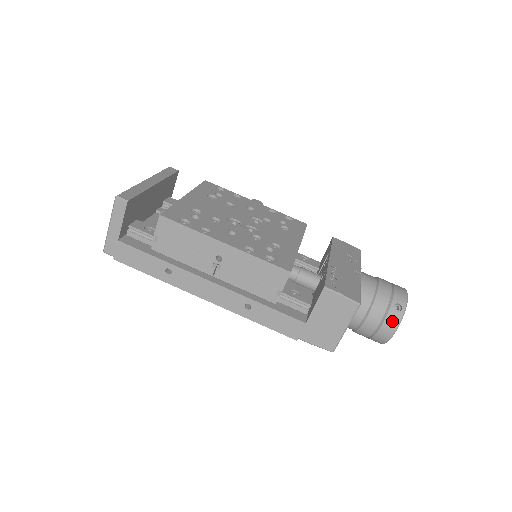
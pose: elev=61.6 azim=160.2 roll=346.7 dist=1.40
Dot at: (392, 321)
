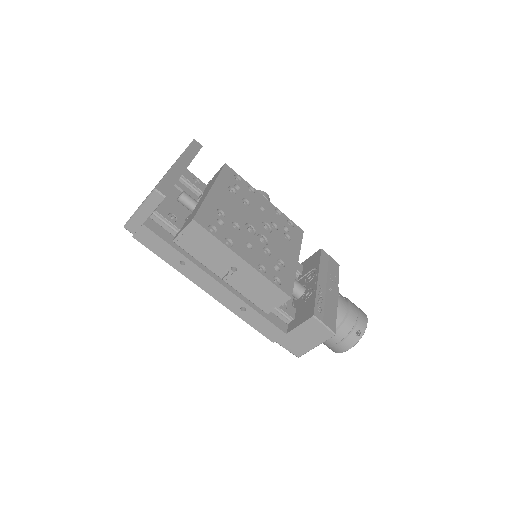
Dot at: (350, 342)
